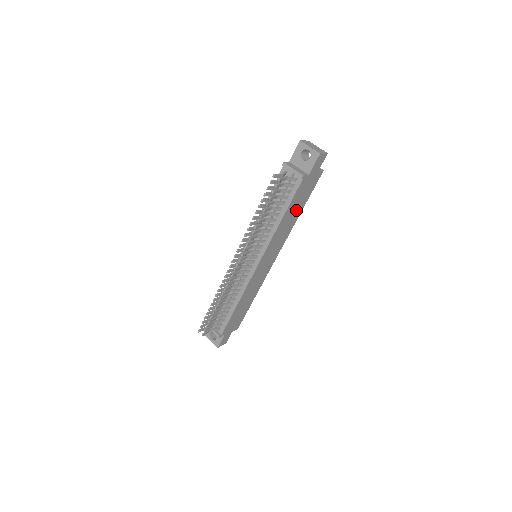
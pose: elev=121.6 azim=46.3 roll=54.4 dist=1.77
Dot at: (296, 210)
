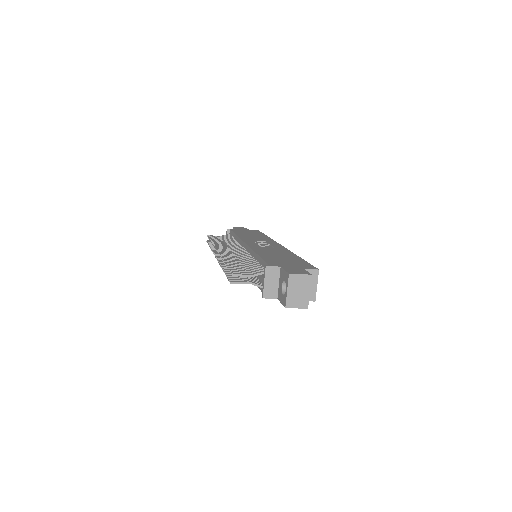
Dot at: occluded
